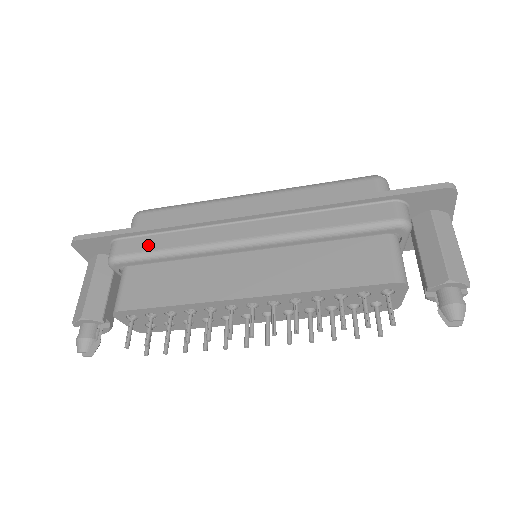
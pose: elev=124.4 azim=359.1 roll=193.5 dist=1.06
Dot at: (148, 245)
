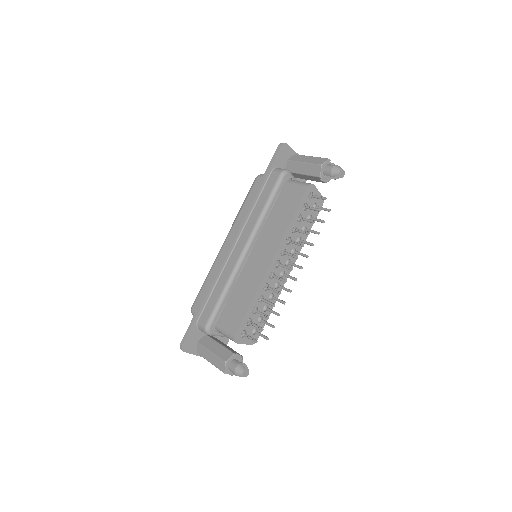
Dot at: (212, 303)
